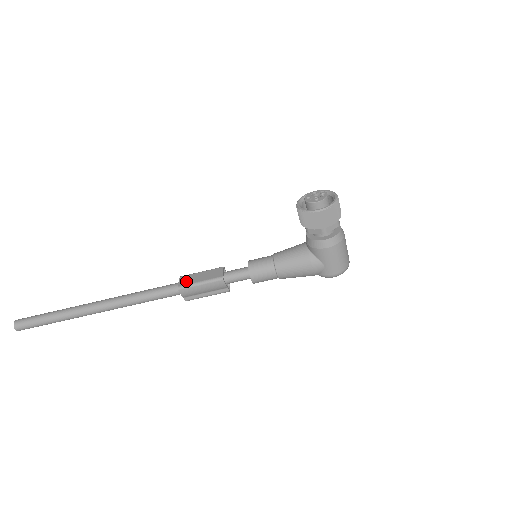
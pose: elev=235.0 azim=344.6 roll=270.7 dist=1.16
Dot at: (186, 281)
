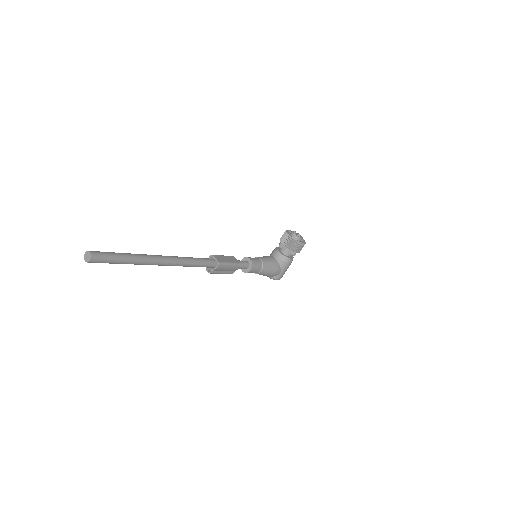
Dot at: (221, 259)
